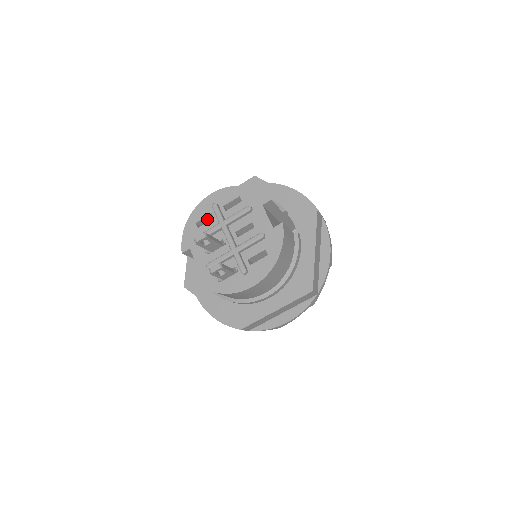
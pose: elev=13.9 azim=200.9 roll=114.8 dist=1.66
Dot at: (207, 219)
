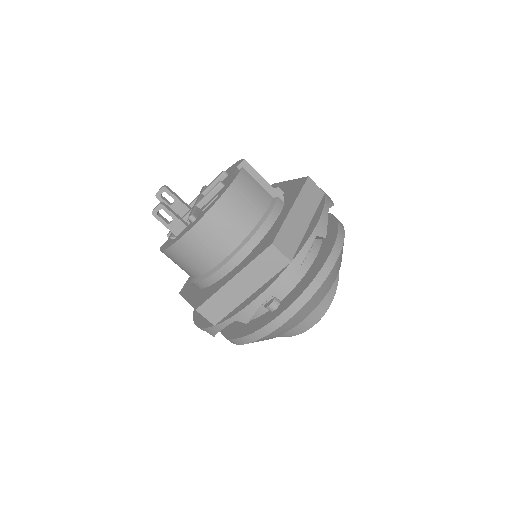
Dot at: occluded
